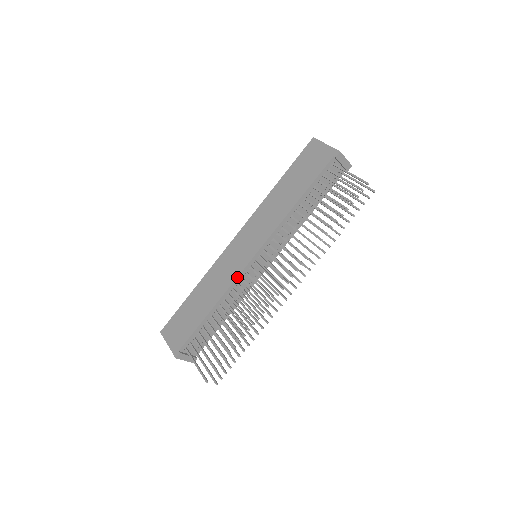
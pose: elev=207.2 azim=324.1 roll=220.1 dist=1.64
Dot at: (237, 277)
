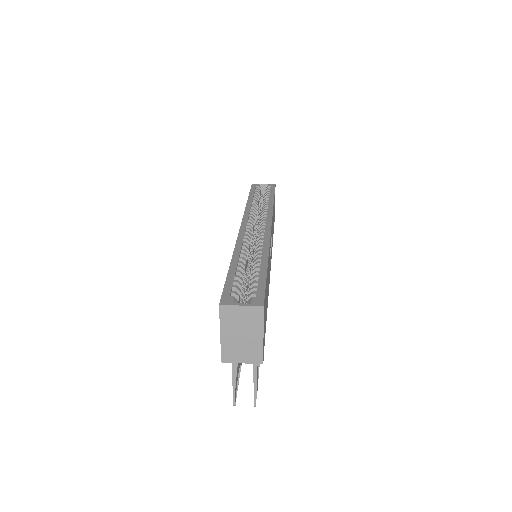
Dot at: occluded
